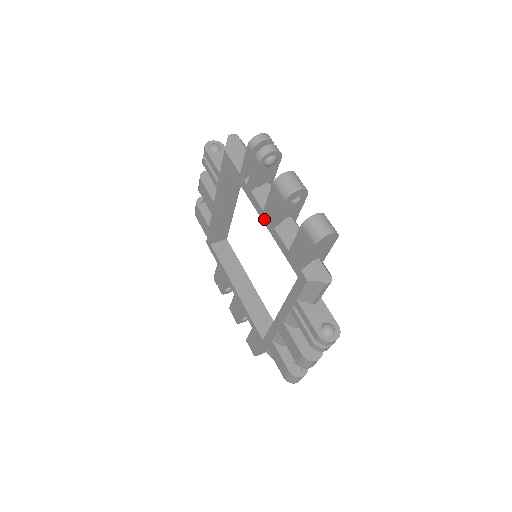
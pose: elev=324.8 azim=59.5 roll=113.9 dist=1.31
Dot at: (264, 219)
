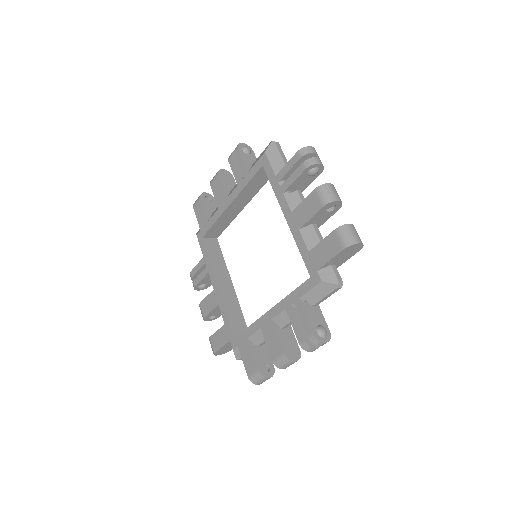
Dot at: (289, 220)
